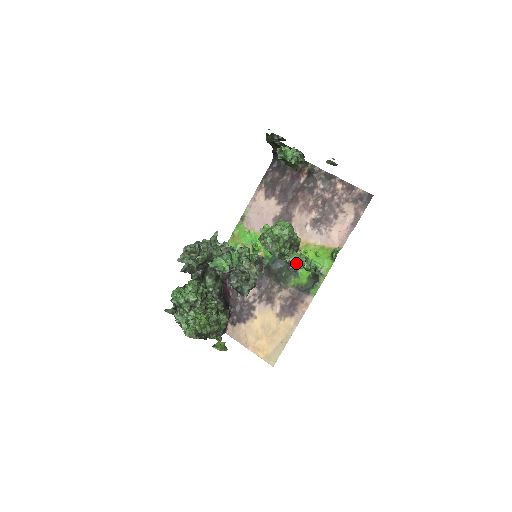
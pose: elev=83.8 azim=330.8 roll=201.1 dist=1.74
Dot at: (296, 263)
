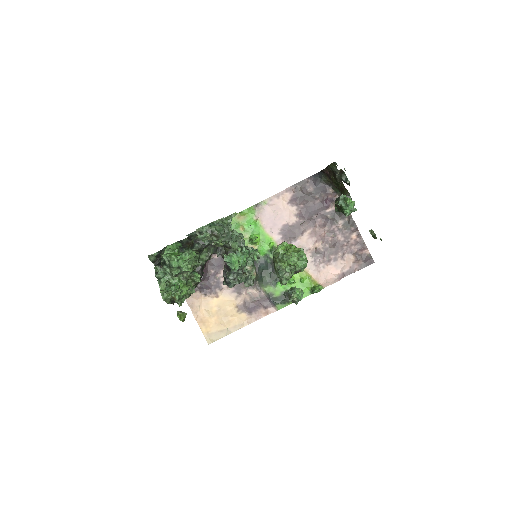
Dot at: (296, 300)
